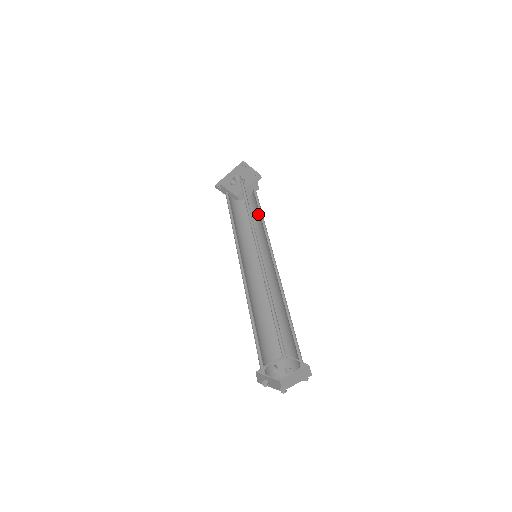
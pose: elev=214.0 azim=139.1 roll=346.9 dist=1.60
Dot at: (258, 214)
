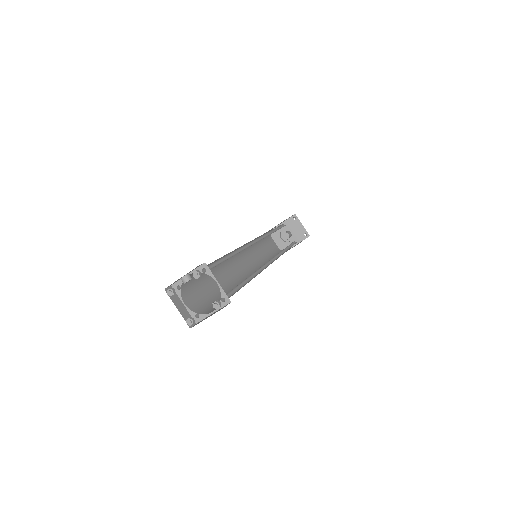
Dot at: occluded
